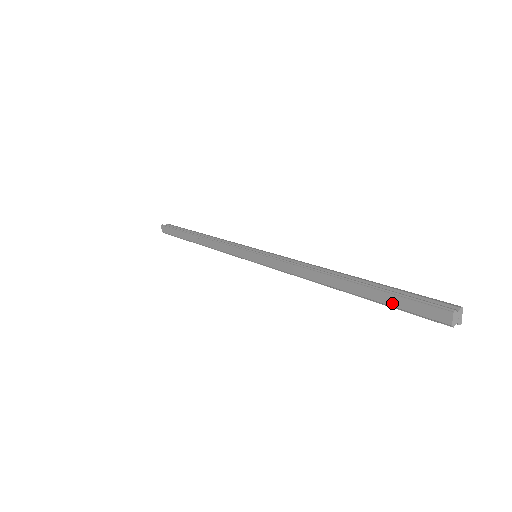
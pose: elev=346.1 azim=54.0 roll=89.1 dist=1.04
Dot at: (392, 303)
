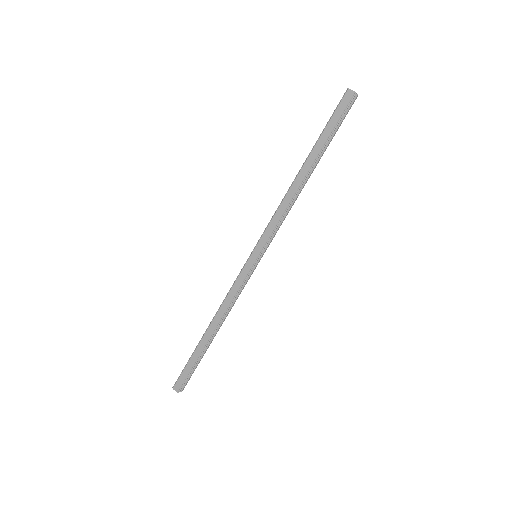
Dot at: (331, 128)
